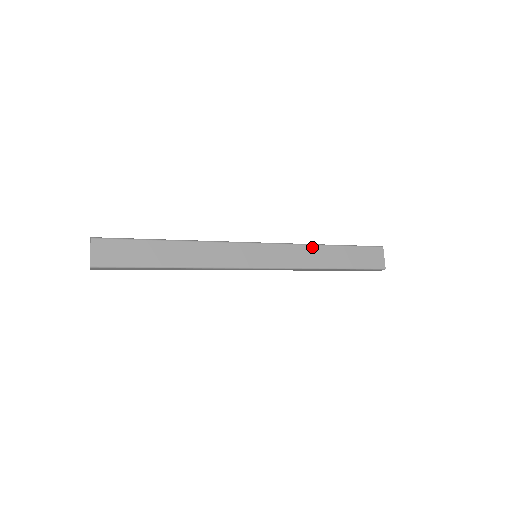
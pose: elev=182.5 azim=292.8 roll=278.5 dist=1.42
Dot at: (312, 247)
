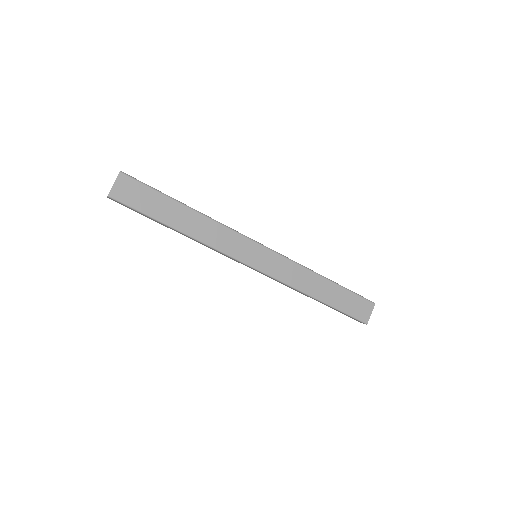
Dot at: (310, 273)
